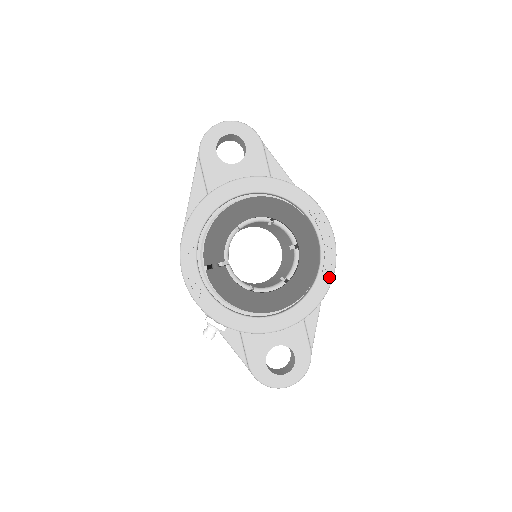
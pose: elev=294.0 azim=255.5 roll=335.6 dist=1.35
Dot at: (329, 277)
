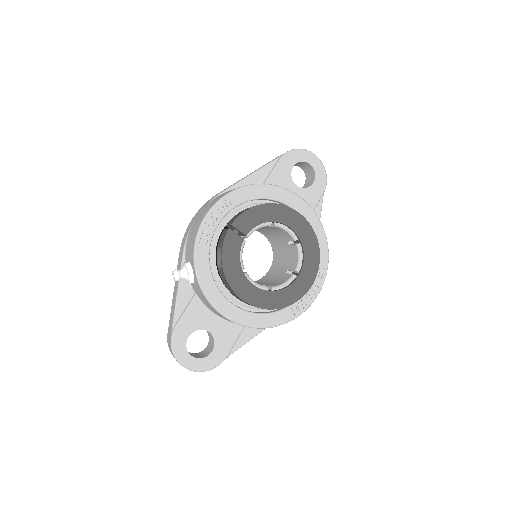
Dot at: (293, 316)
